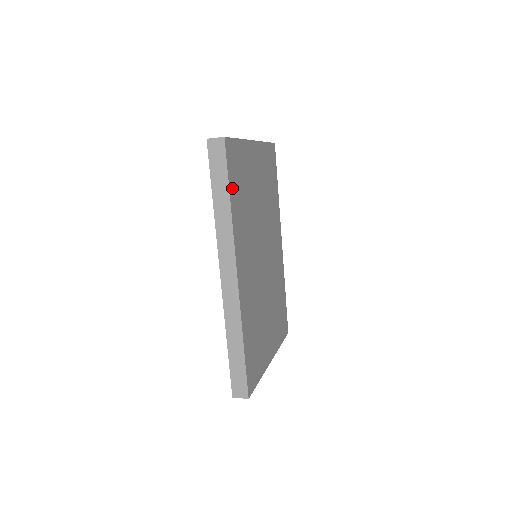
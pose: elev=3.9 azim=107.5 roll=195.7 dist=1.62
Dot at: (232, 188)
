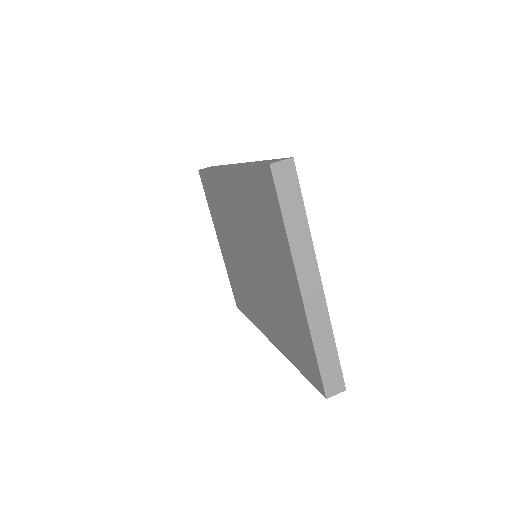
Dot at: occluded
